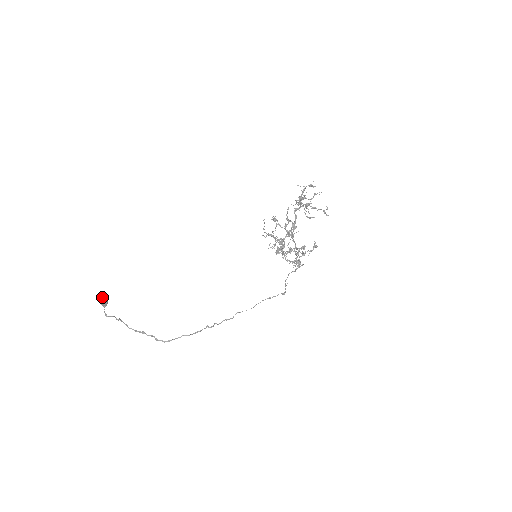
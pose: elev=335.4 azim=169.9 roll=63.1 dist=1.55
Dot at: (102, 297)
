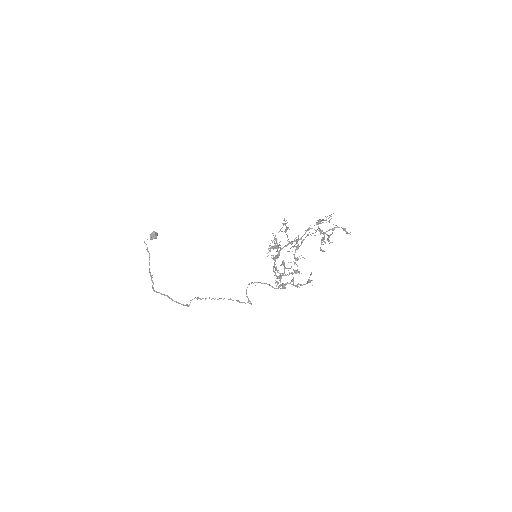
Dot at: occluded
